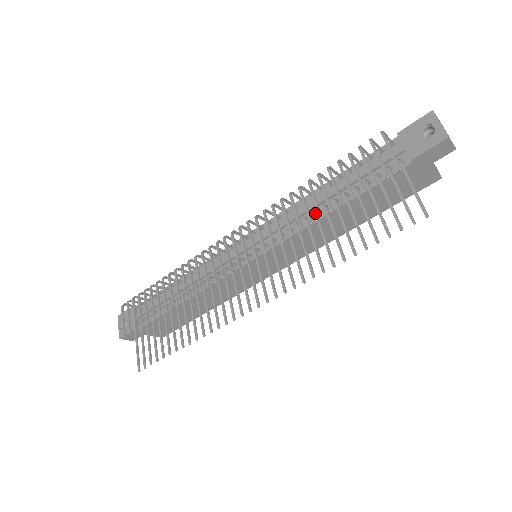
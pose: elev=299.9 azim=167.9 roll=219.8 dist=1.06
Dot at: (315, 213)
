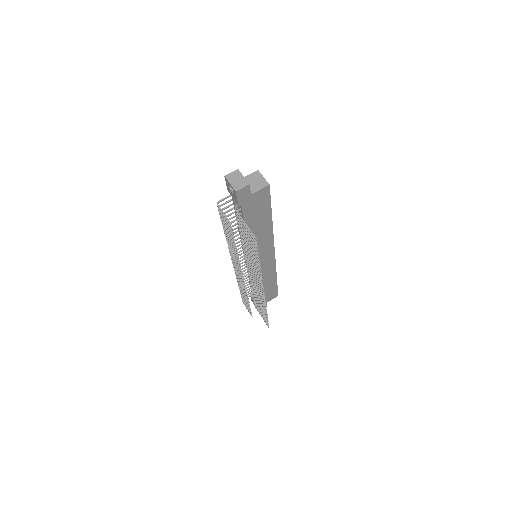
Dot at: (241, 241)
